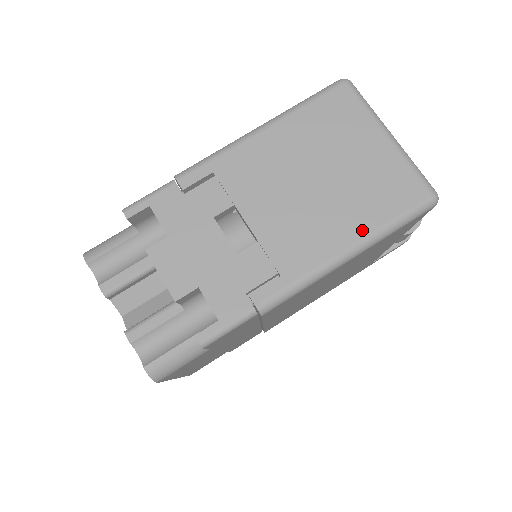
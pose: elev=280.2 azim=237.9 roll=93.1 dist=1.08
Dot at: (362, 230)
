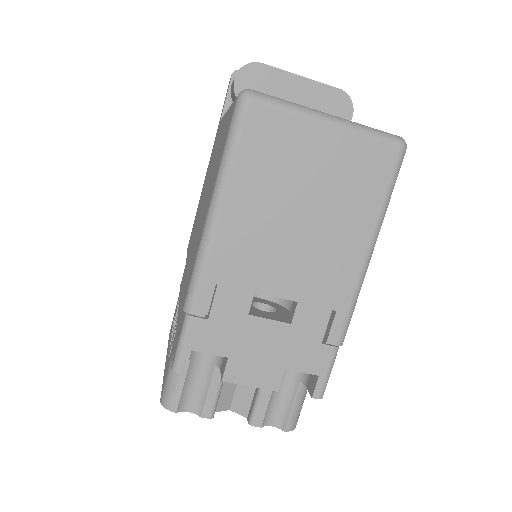
Dot at: (368, 225)
